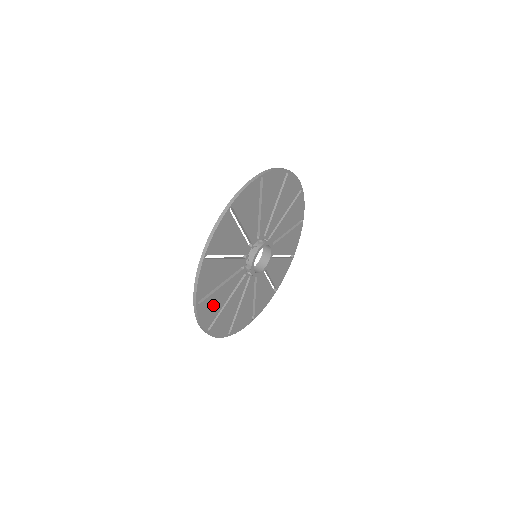
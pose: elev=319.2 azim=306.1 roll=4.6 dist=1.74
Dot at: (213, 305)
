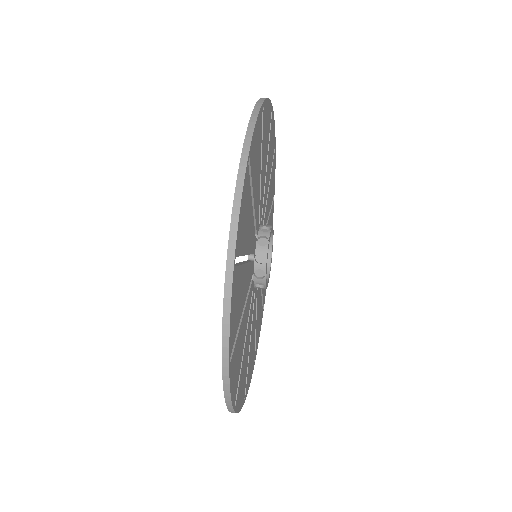
Dot at: (243, 374)
